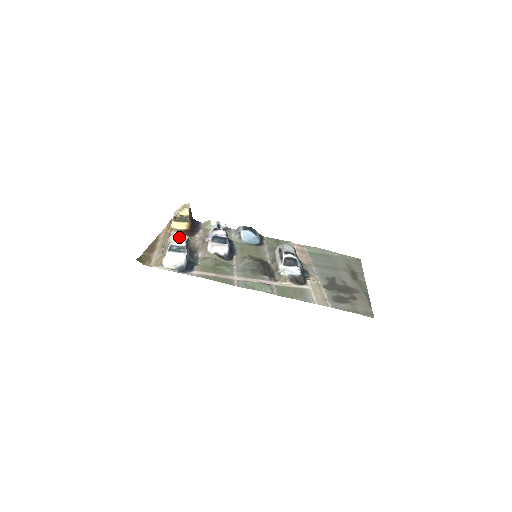
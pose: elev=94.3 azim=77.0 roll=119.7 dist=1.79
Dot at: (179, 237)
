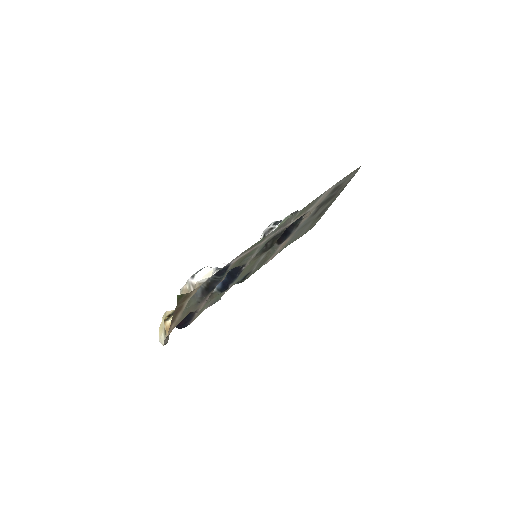
Dot at: occluded
